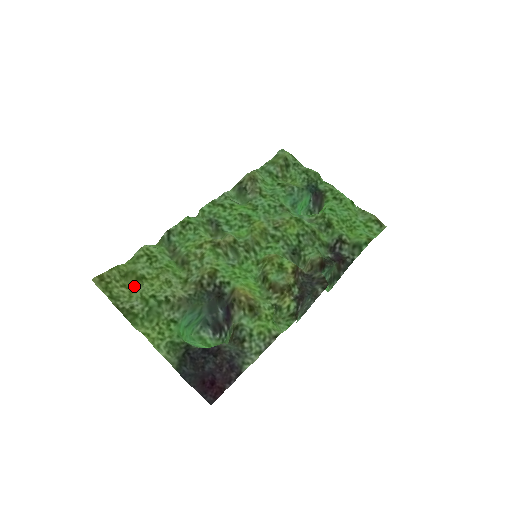
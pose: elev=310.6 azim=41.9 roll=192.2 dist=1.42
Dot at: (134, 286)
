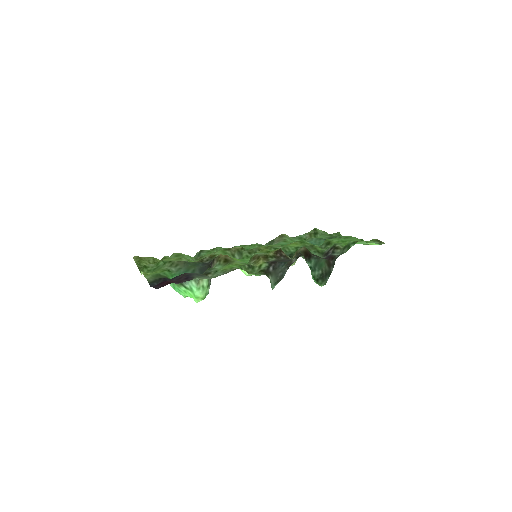
Dot at: occluded
